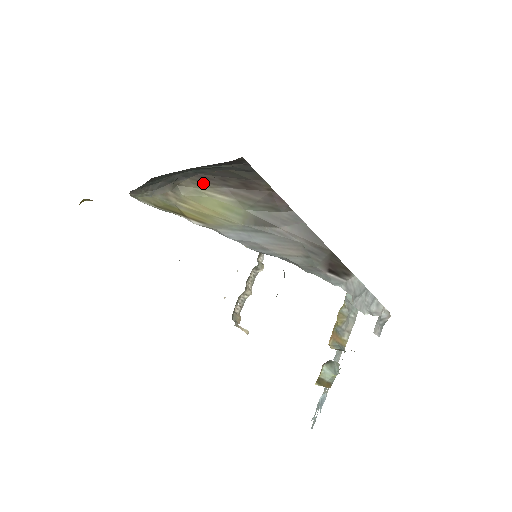
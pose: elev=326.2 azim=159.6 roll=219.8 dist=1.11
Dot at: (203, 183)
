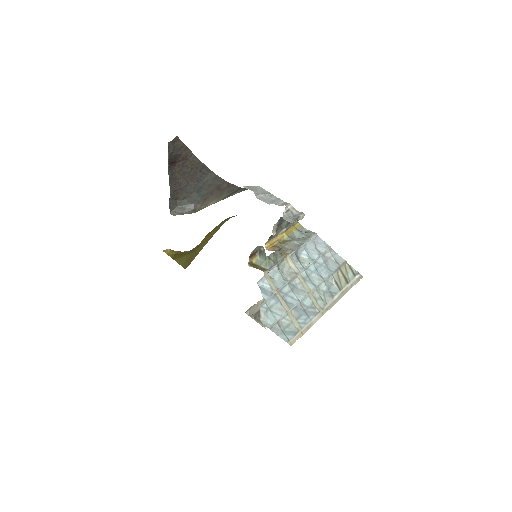
Dot at: (206, 203)
